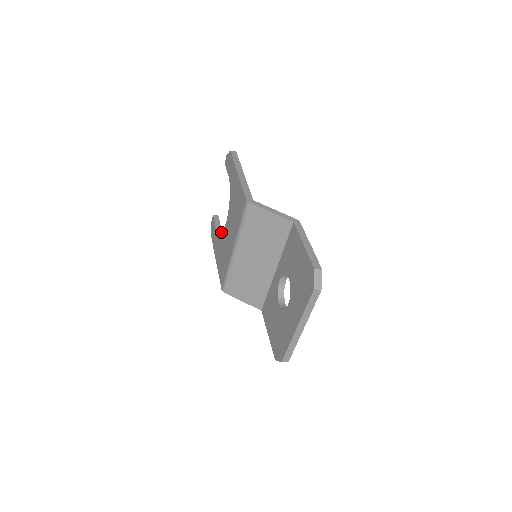
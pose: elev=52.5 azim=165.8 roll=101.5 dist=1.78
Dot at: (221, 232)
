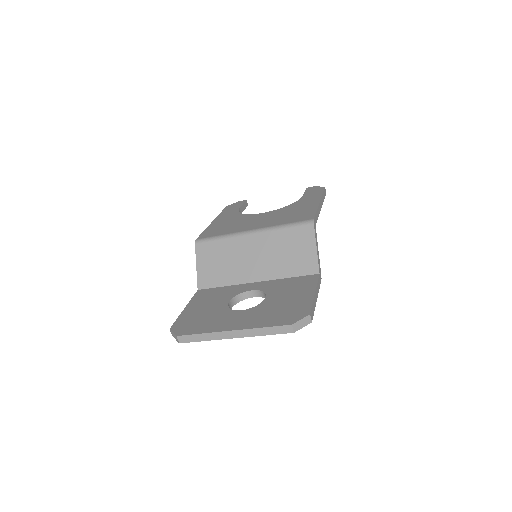
Dot at: occluded
